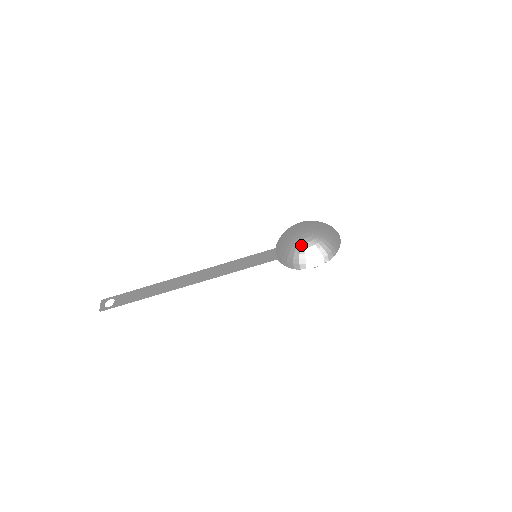
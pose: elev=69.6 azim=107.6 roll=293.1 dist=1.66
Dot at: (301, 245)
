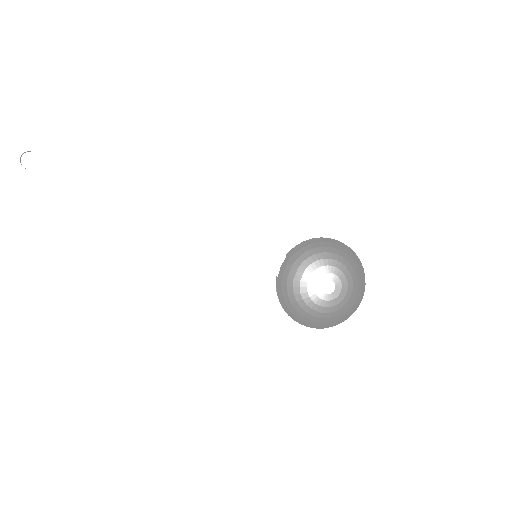
Dot at: (311, 303)
